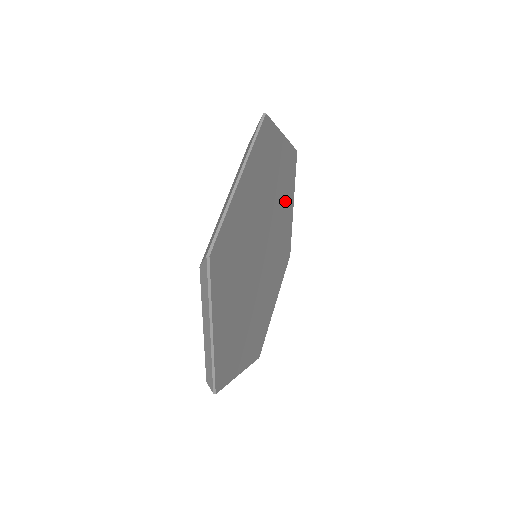
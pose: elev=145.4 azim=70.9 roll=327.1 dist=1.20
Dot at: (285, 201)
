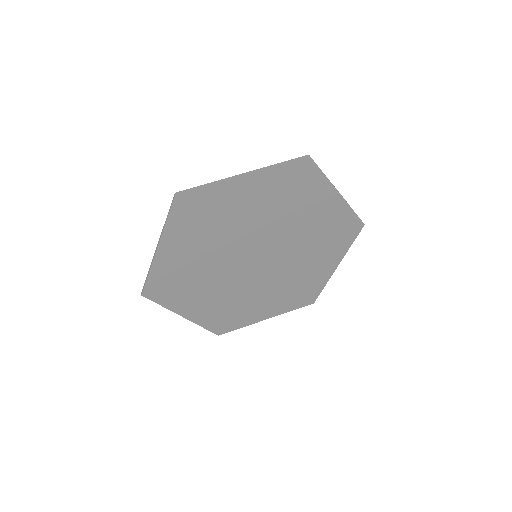
Dot at: (300, 204)
